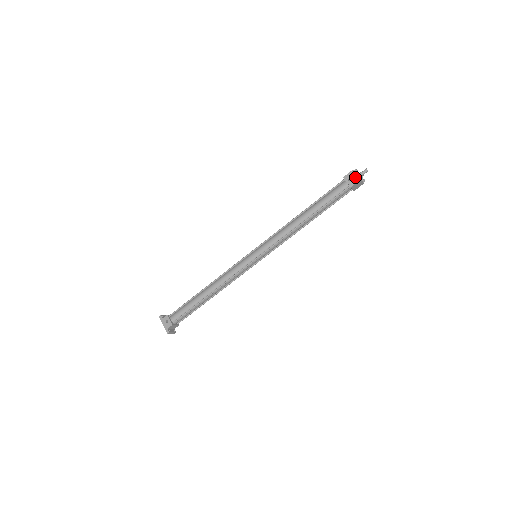
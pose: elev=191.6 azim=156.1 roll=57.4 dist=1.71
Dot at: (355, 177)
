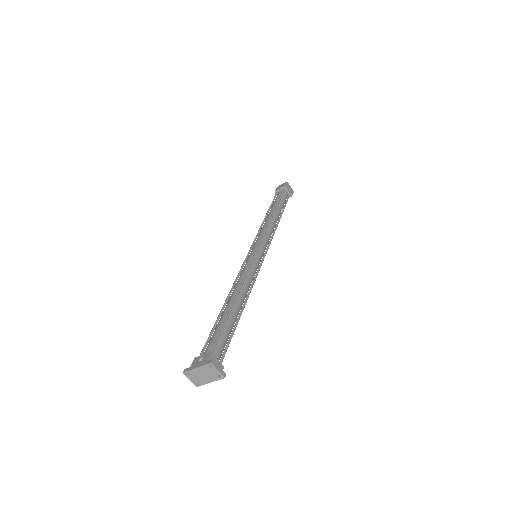
Dot at: (282, 185)
